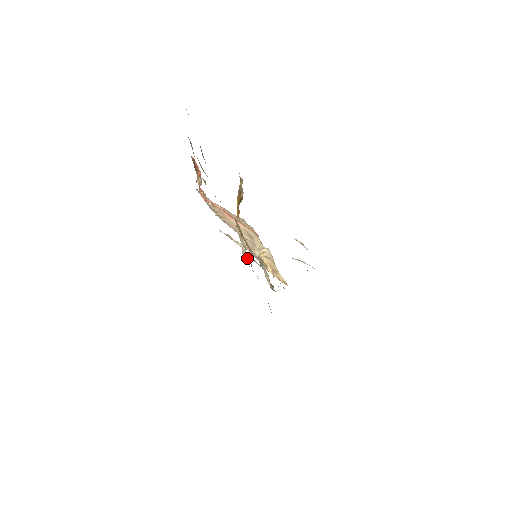
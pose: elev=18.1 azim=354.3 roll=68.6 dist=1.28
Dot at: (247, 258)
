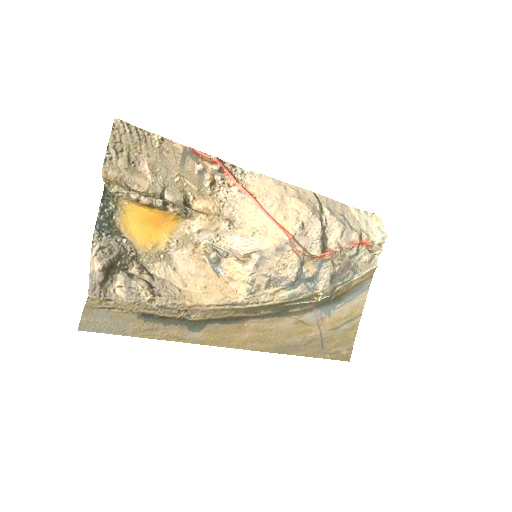
Dot at: (375, 251)
